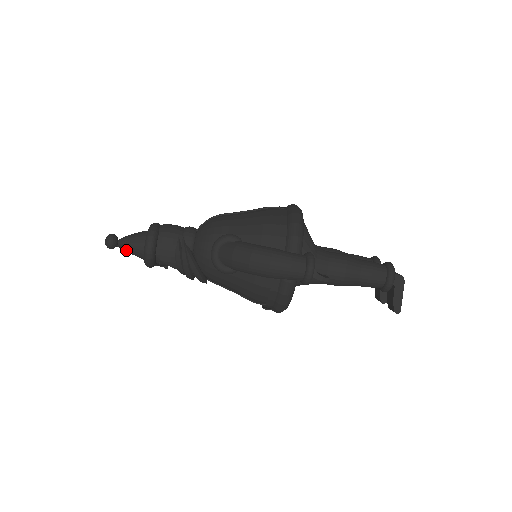
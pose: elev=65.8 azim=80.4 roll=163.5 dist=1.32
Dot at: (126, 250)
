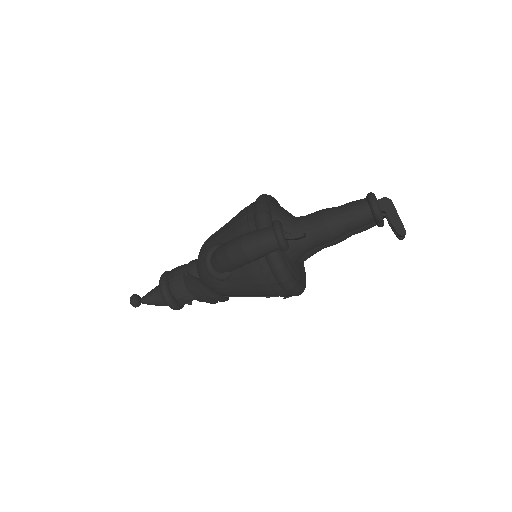
Dot at: (152, 304)
